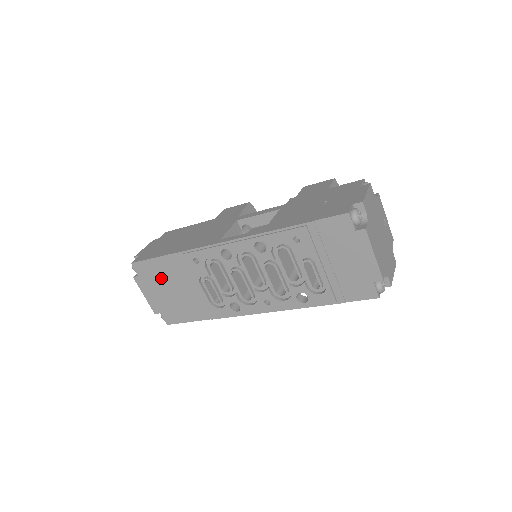
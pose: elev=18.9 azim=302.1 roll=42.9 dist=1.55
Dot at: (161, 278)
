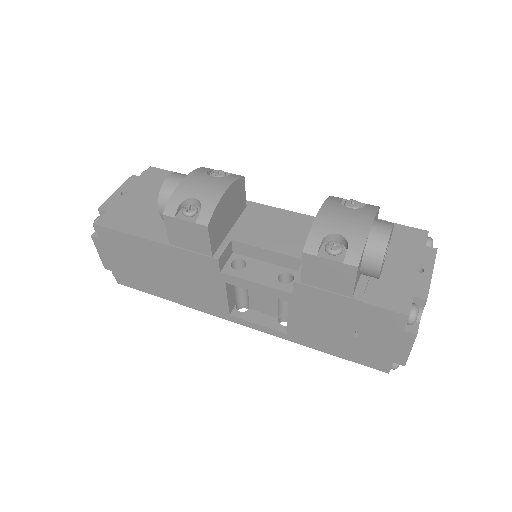
Dot at: occluded
